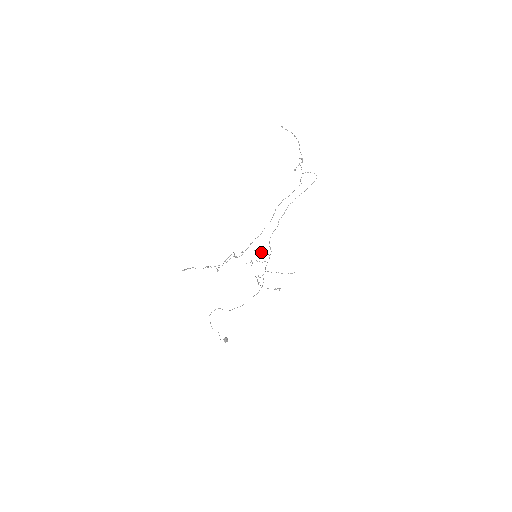
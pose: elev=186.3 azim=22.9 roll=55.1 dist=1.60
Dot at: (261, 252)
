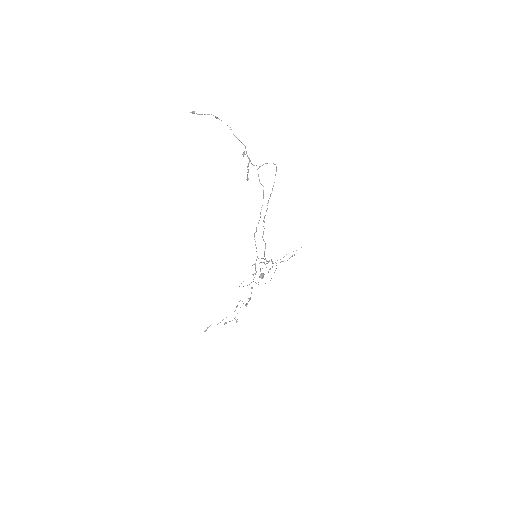
Dot at: (261, 262)
